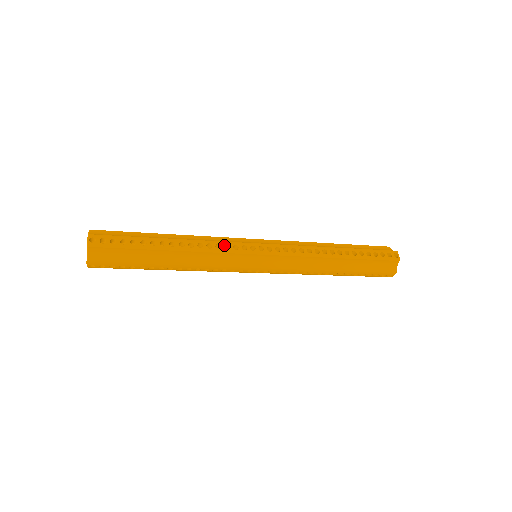
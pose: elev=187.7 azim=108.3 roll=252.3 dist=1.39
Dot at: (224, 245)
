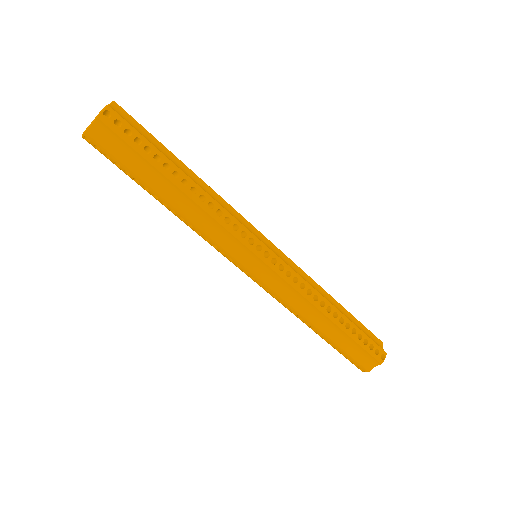
Dot at: occluded
